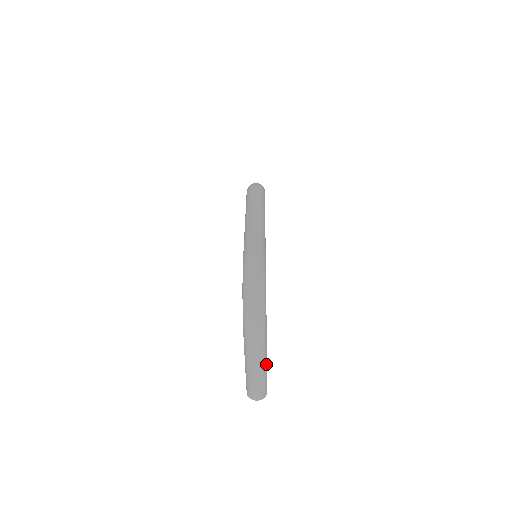
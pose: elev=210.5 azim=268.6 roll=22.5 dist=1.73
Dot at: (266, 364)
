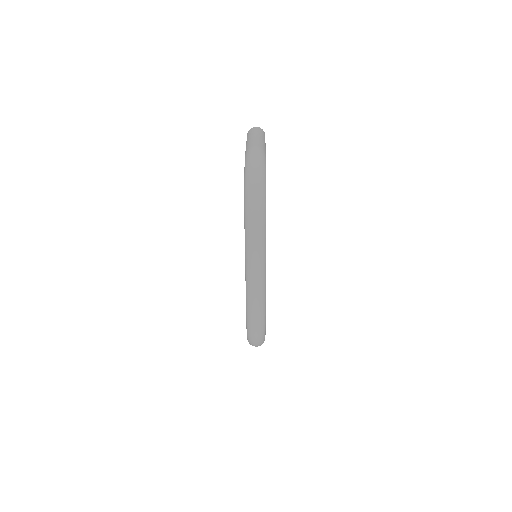
Dot at: occluded
